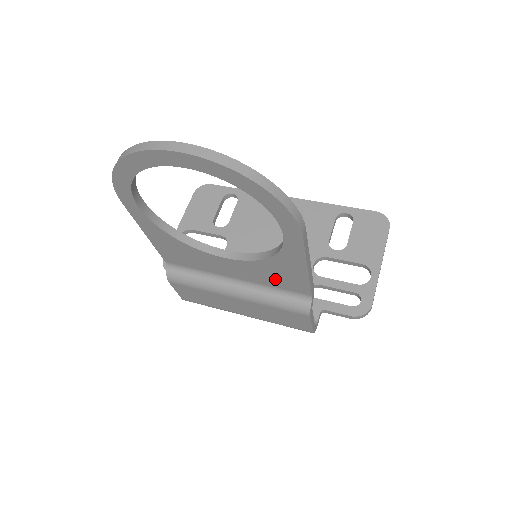
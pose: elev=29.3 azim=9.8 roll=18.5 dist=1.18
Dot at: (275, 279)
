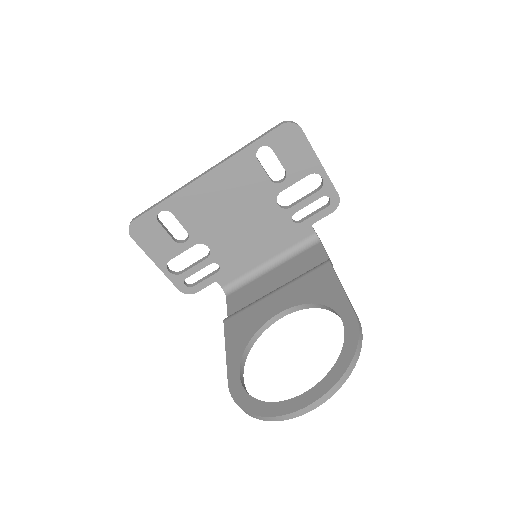
Dot at: occluded
